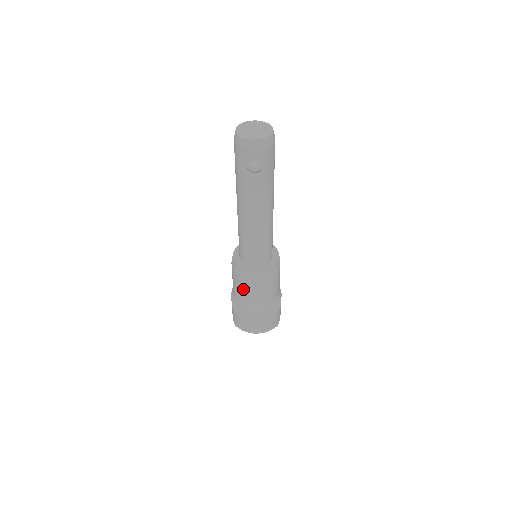
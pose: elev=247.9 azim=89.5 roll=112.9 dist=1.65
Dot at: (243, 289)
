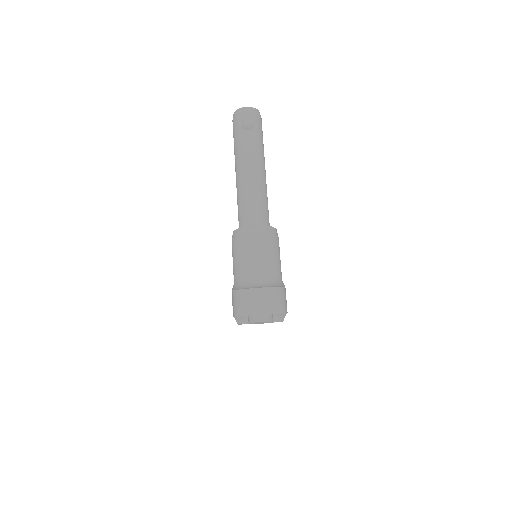
Dot at: (243, 252)
